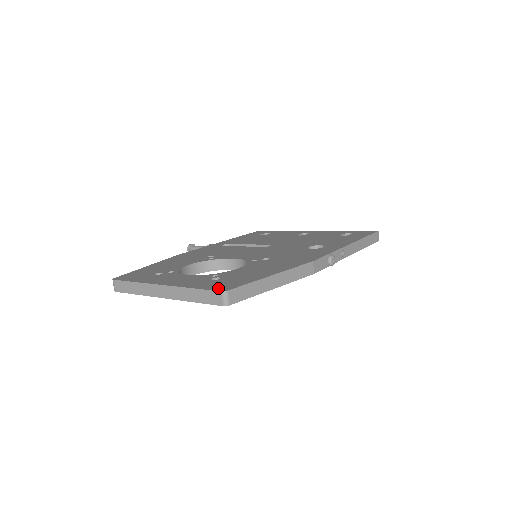
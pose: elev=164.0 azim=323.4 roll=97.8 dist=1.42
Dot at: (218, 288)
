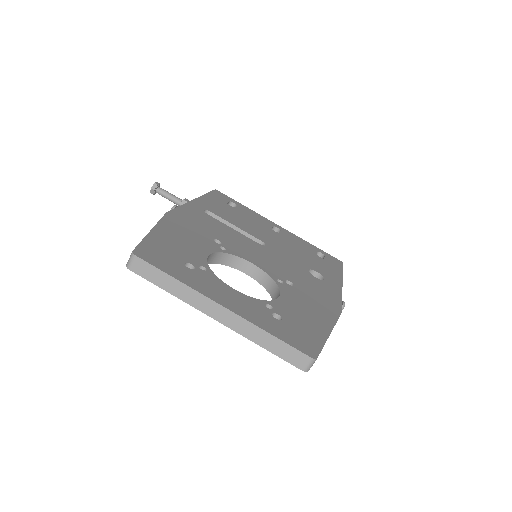
Dot at: (302, 348)
